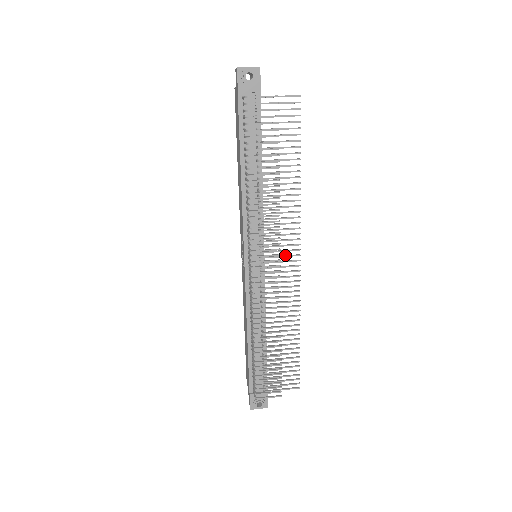
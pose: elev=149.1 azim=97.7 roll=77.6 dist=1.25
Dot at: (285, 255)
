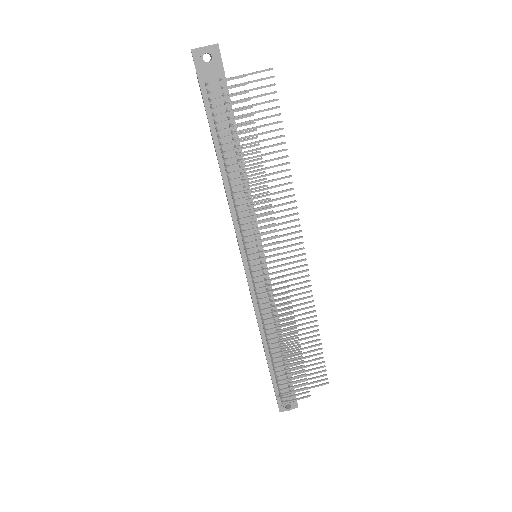
Dot at: (287, 251)
